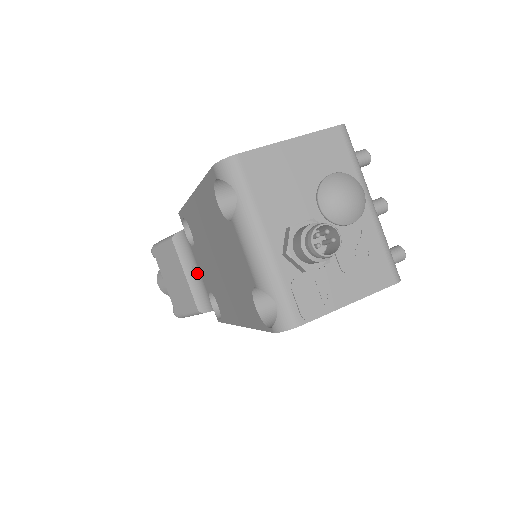
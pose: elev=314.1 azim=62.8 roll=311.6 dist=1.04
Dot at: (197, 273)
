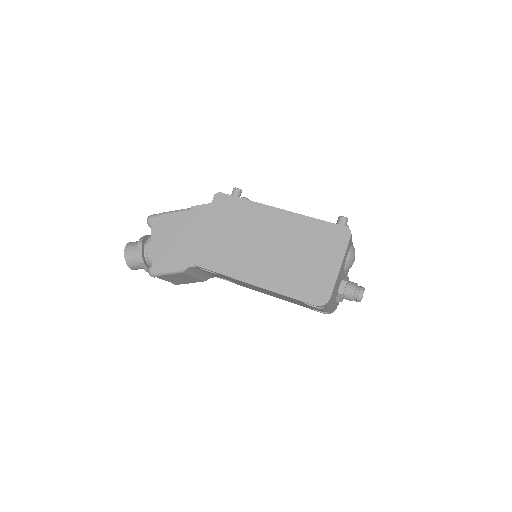
Dot at: (205, 273)
